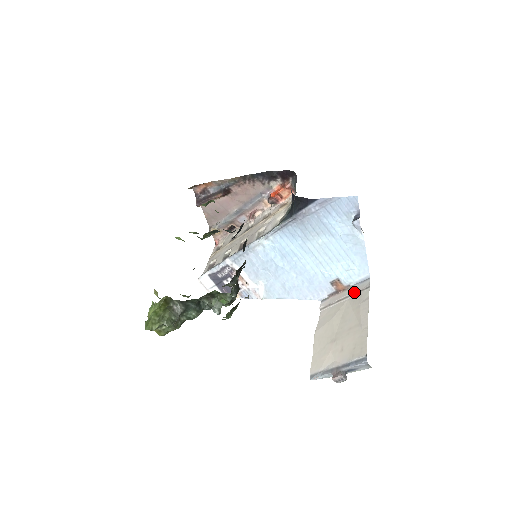
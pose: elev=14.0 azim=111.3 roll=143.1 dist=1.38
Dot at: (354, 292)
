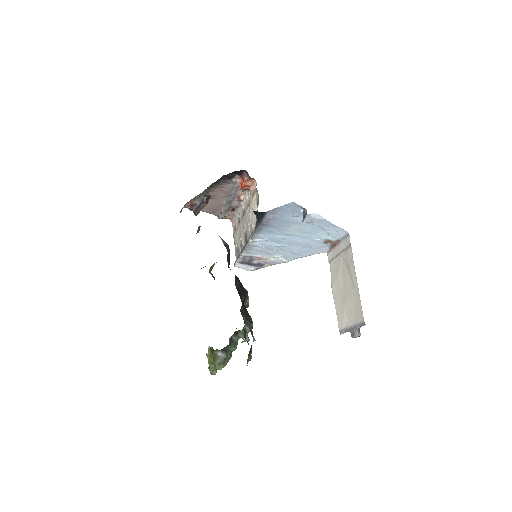
Dot at: (343, 249)
